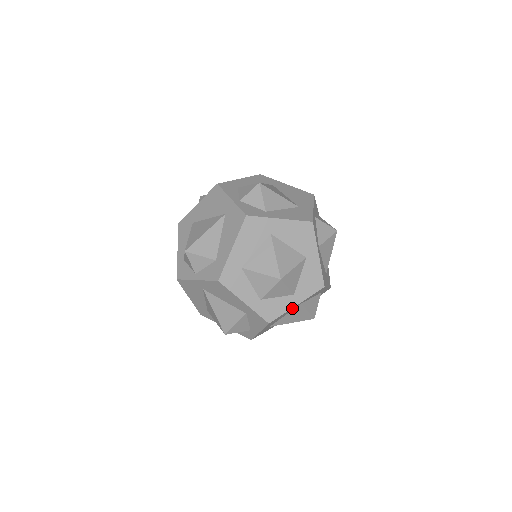
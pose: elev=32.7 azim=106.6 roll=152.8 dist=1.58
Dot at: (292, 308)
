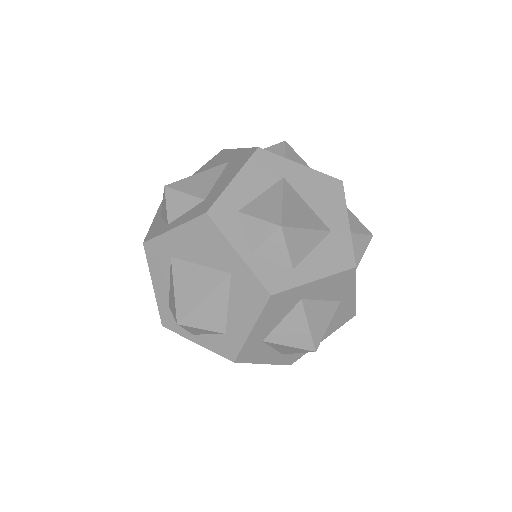
Dot at: occluded
